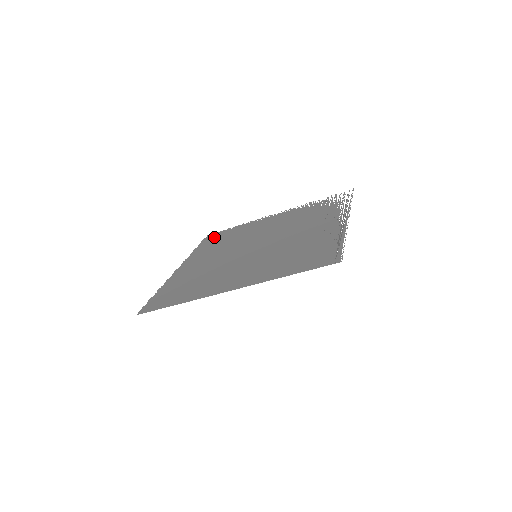
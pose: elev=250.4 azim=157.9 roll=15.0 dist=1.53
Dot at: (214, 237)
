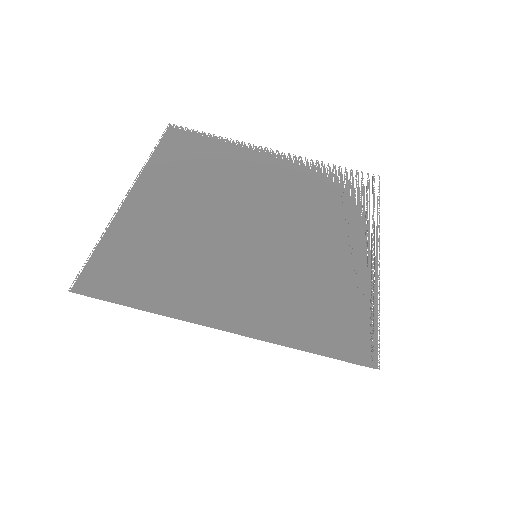
Dot at: (182, 141)
